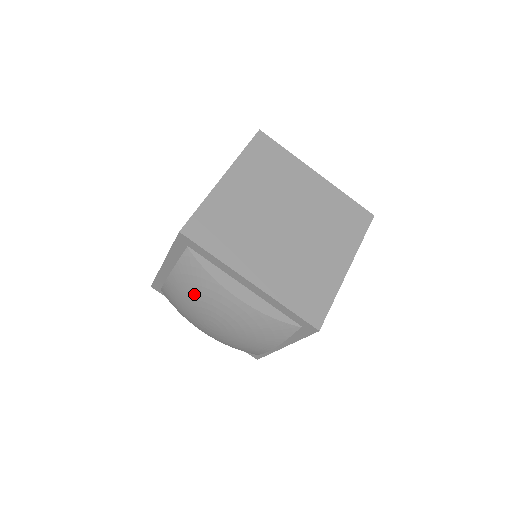
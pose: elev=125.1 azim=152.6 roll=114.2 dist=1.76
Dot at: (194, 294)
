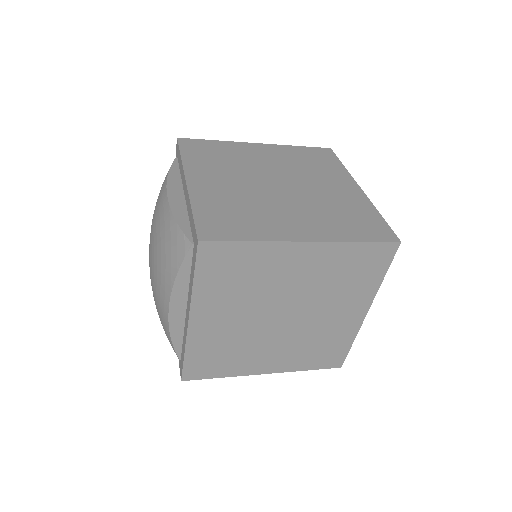
Dot at: occluded
